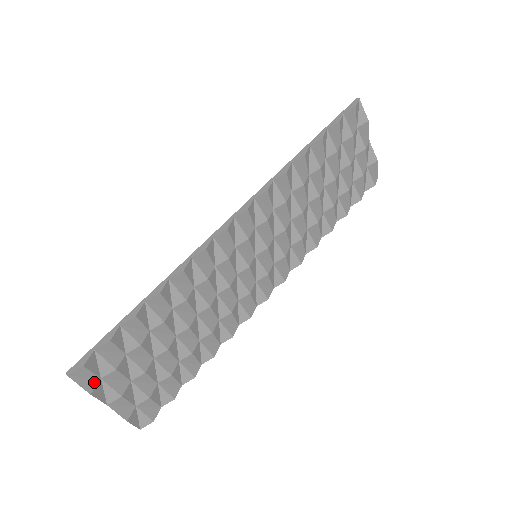
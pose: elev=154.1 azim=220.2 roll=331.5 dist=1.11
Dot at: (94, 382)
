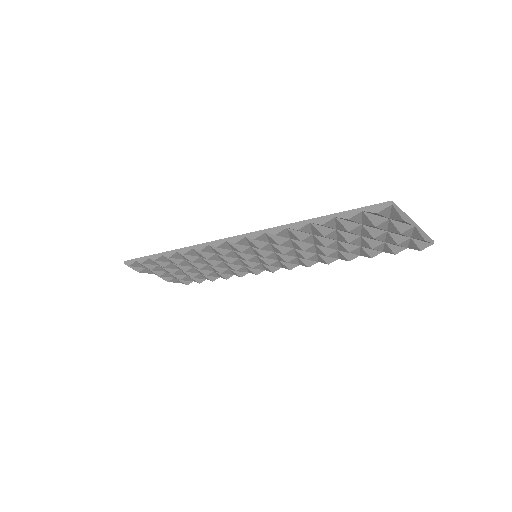
Dot at: (141, 268)
